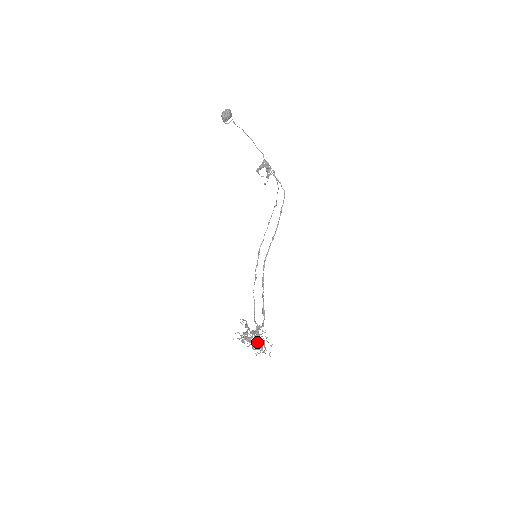
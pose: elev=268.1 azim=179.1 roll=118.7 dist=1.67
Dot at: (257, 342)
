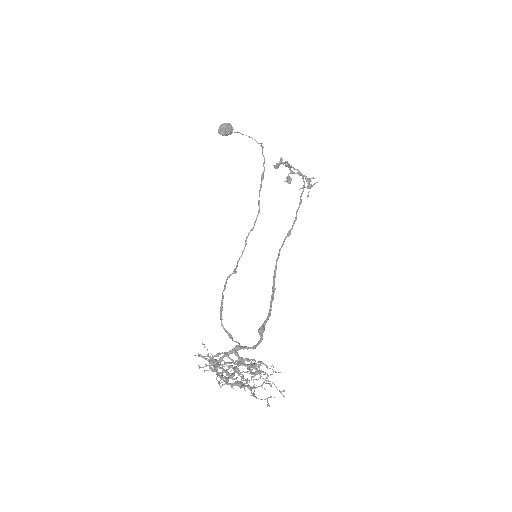
Dot at: (224, 364)
